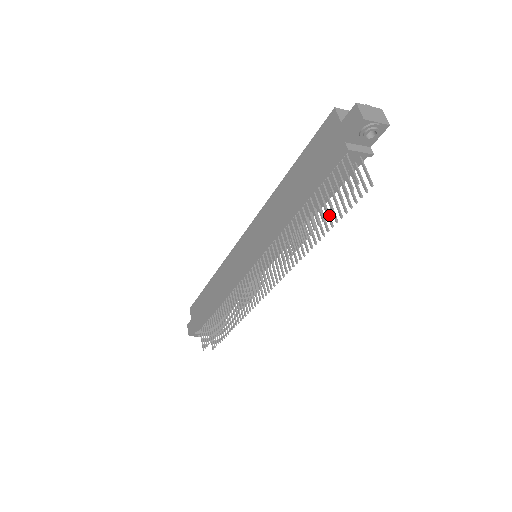
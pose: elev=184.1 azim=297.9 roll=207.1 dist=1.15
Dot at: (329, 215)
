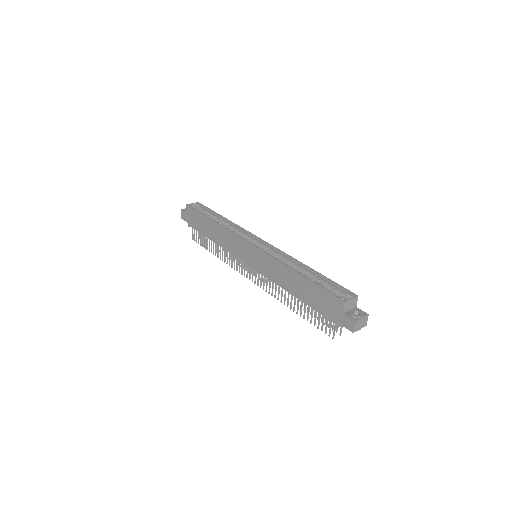
Dot at: occluded
